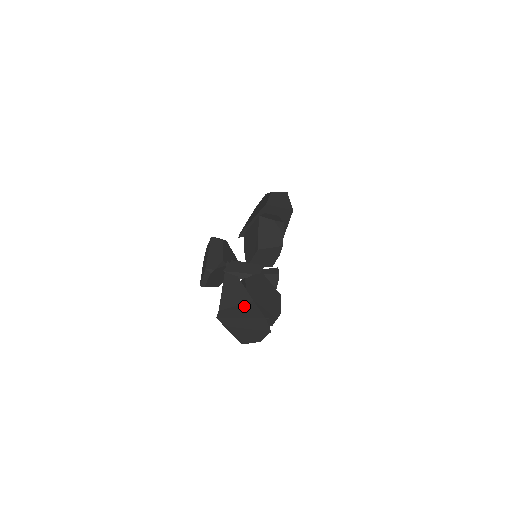
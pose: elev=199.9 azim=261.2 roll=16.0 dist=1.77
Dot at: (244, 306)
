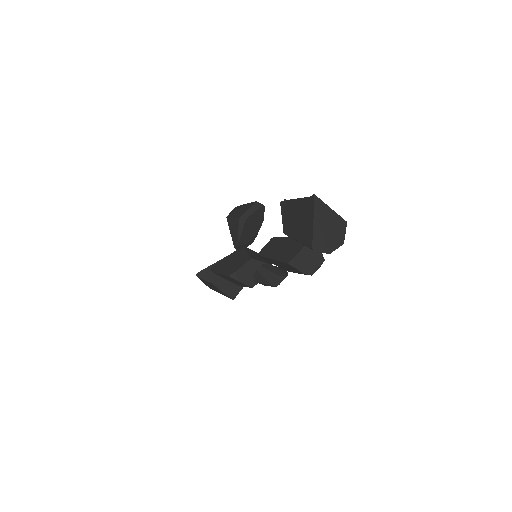
Dot at: occluded
